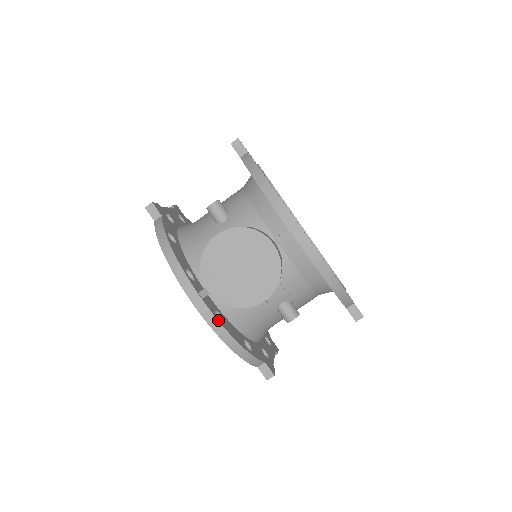
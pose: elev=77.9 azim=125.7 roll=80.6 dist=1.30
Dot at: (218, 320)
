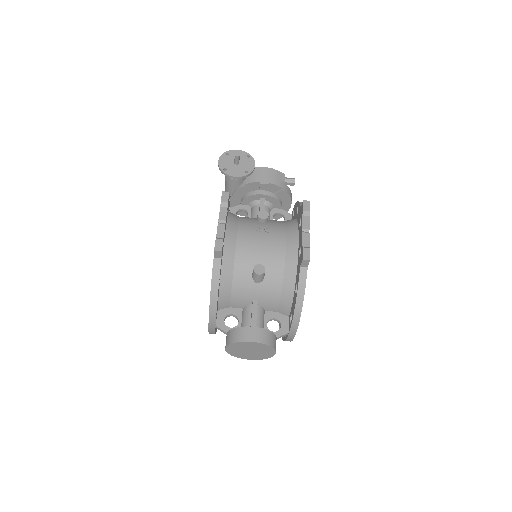
Dot at: (215, 333)
